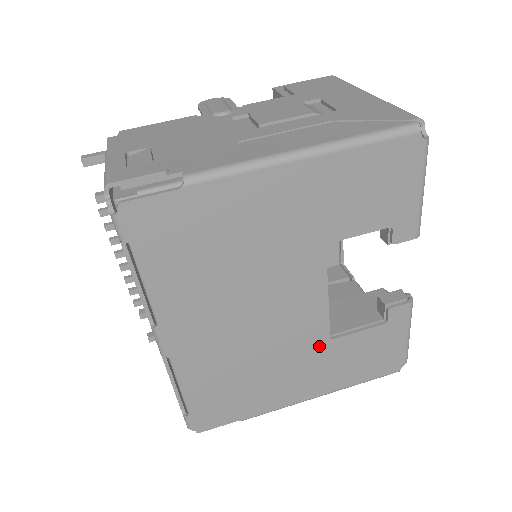
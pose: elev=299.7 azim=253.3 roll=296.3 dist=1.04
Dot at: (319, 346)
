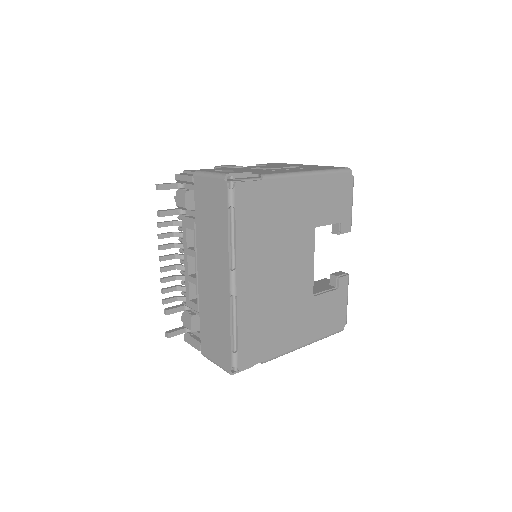
Dot at: (308, 301)
